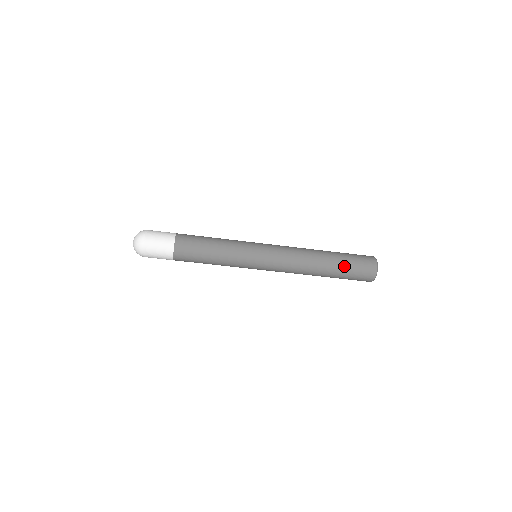
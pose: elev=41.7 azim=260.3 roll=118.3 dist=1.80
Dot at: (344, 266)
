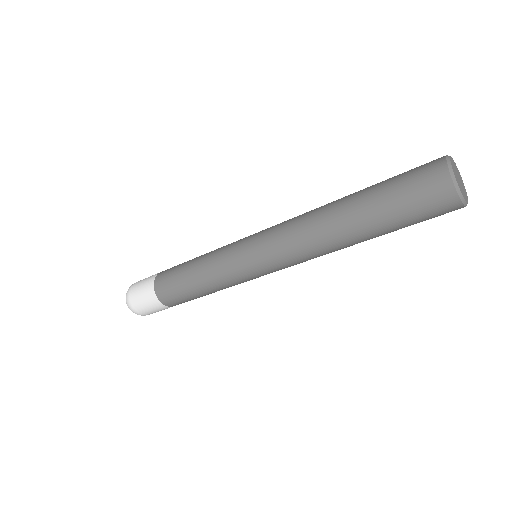
Dot at: (388, 223)
